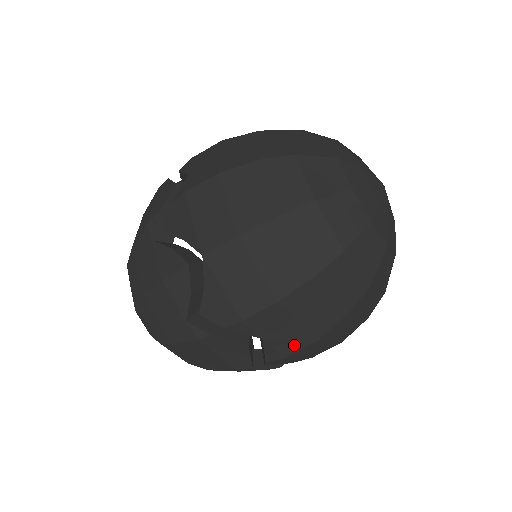
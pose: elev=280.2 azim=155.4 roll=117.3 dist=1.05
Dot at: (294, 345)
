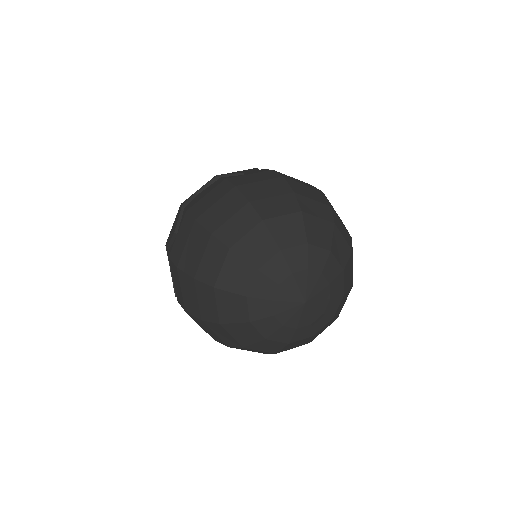
Dot at: occluded
